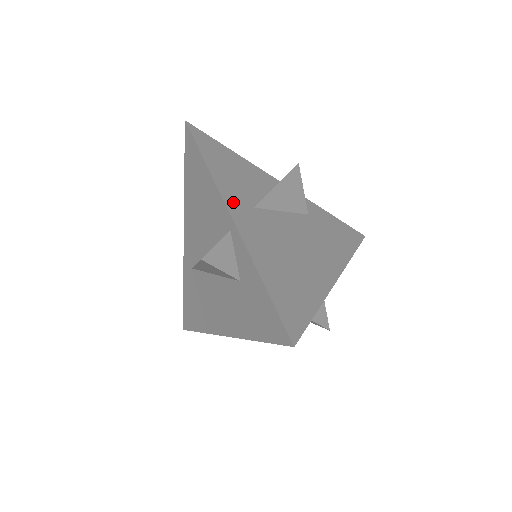
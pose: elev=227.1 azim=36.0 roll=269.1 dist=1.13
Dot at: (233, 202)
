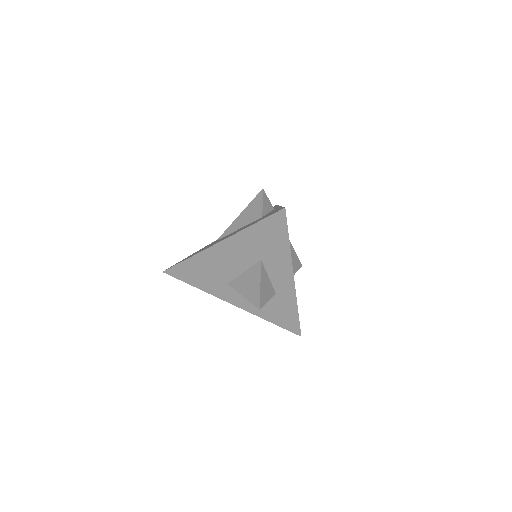
Dot at: occluded
